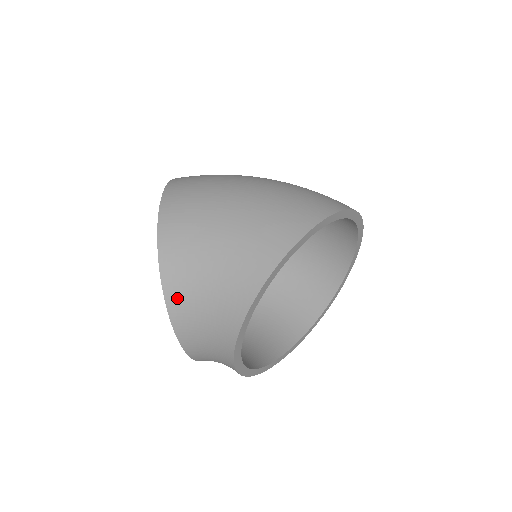
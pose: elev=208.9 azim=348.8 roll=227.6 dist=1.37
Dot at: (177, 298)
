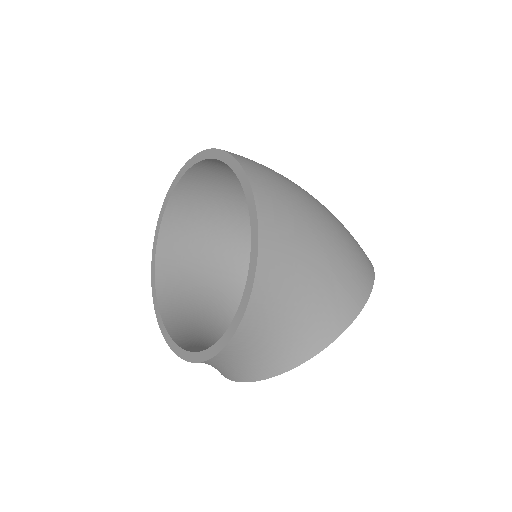
Dot at: (249, 330)
